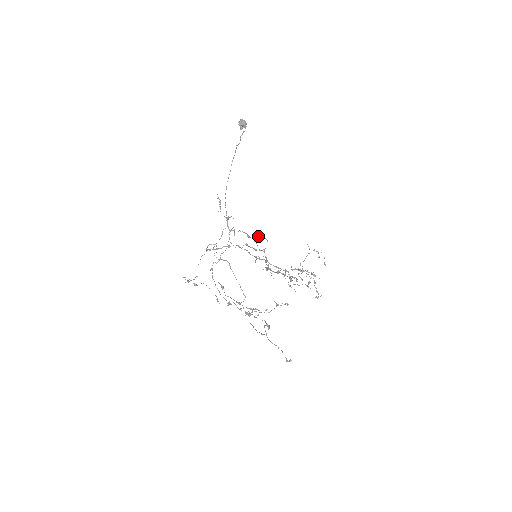
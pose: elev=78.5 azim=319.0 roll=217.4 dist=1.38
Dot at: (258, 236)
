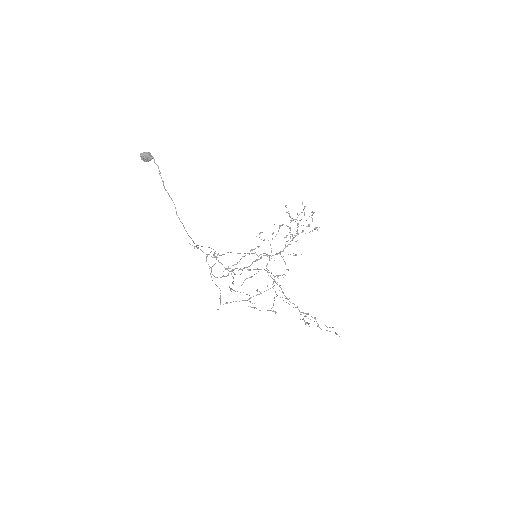
Dot at: (250, 251)
